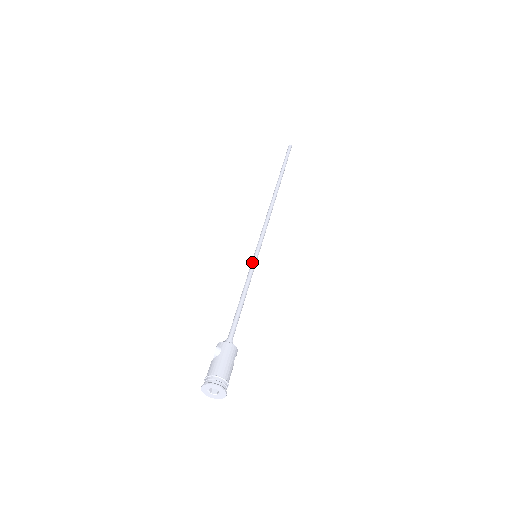
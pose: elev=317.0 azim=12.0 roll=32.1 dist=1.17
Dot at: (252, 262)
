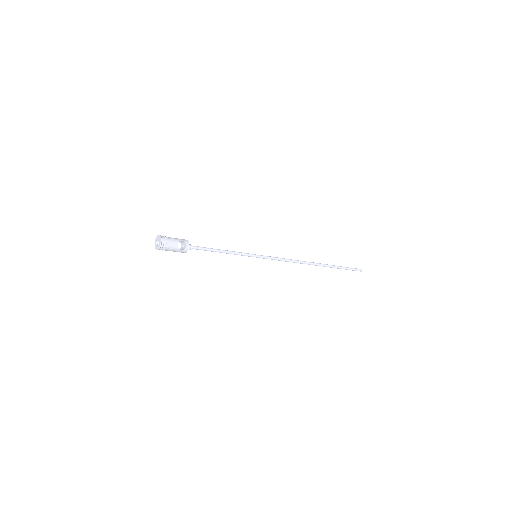
Dot at: (249, 254)
